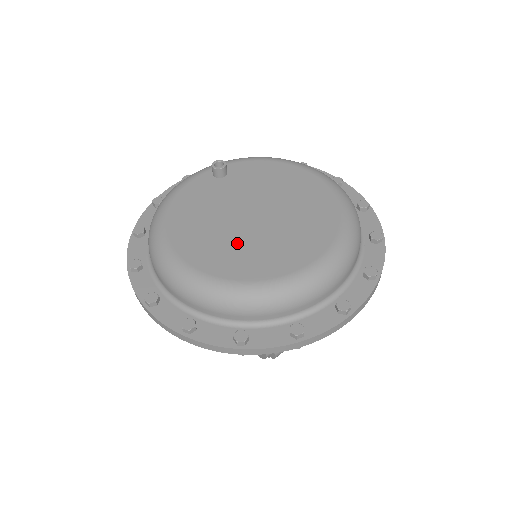
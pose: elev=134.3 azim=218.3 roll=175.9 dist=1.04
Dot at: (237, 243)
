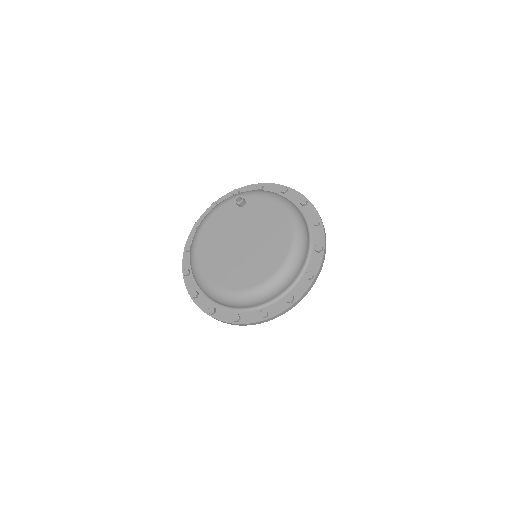
Dot at: (224, 260)
